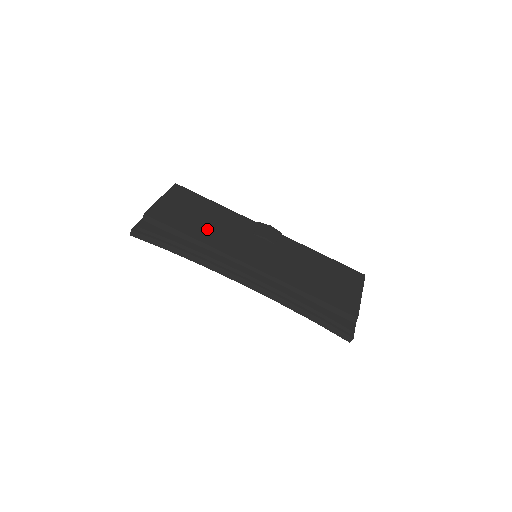
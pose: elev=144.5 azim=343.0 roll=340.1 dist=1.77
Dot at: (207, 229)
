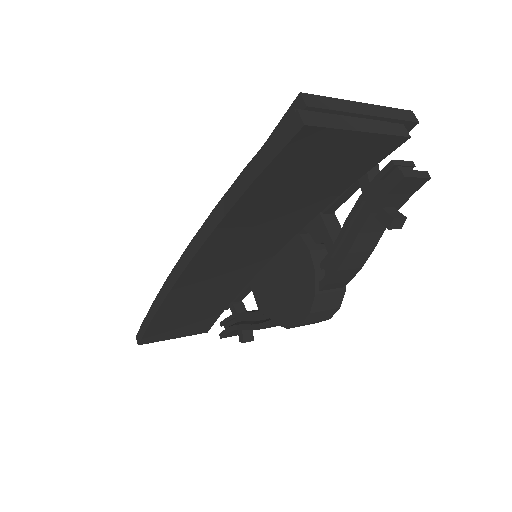
Dot at: occluded
